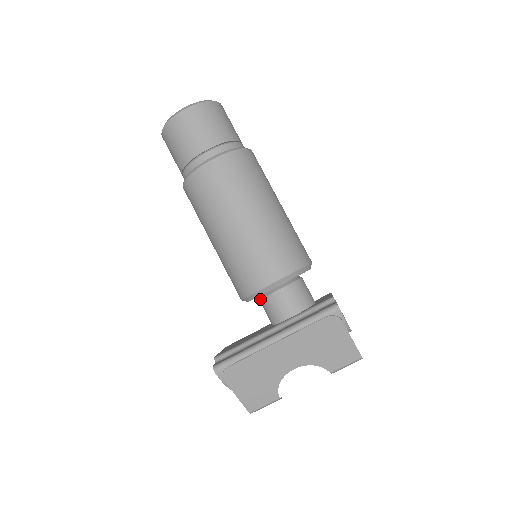
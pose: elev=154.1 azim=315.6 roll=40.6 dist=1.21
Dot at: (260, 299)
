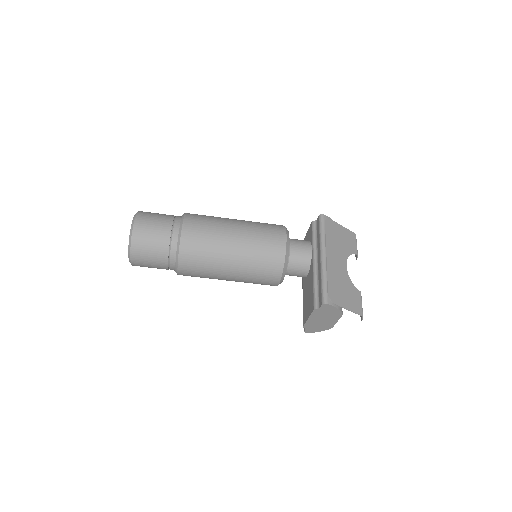
Dot at: (288, 266)
